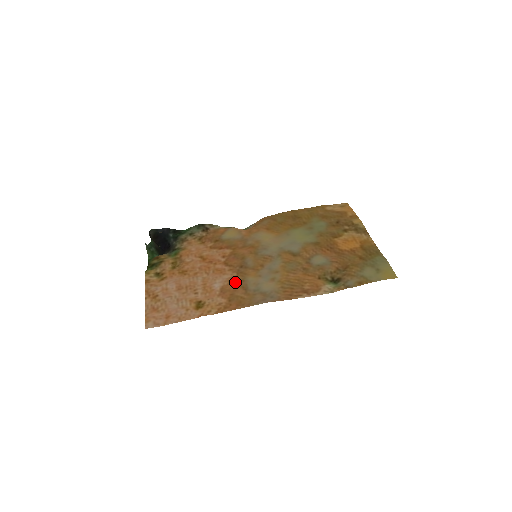
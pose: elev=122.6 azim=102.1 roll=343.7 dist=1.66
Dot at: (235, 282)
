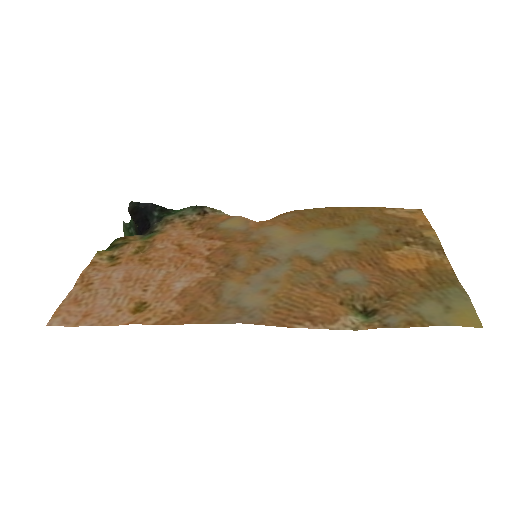
Dot at: (207, 285)
